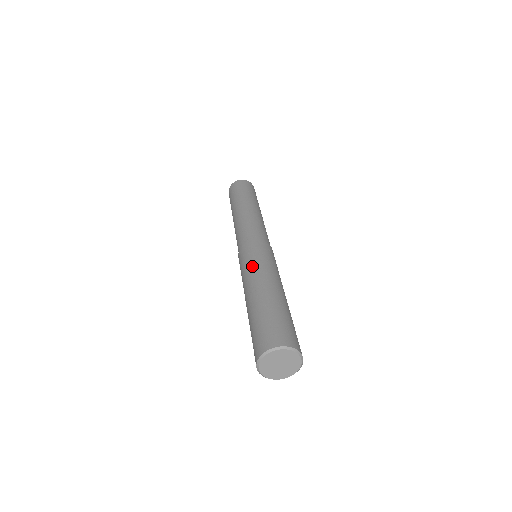
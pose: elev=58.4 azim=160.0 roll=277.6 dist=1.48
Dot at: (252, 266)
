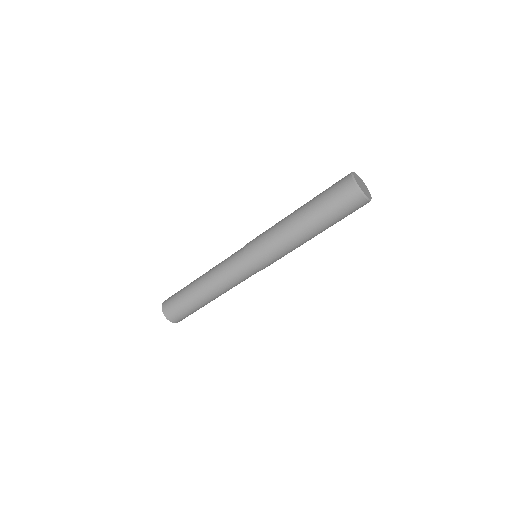
Dot at: (272, 228)
